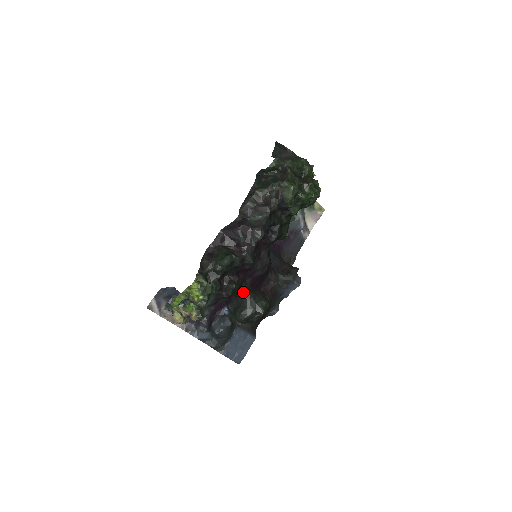
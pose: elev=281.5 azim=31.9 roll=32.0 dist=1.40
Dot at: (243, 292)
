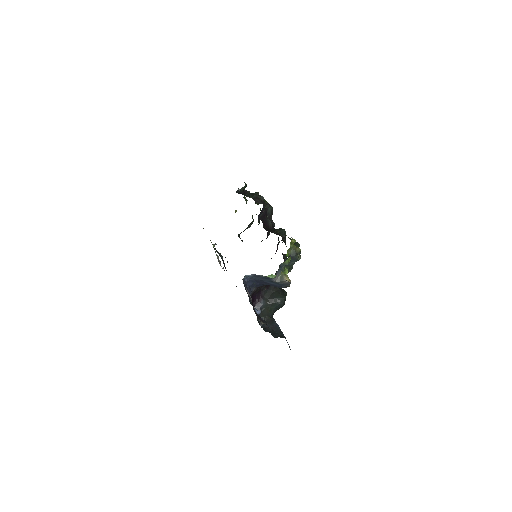
Dot at: occluded
